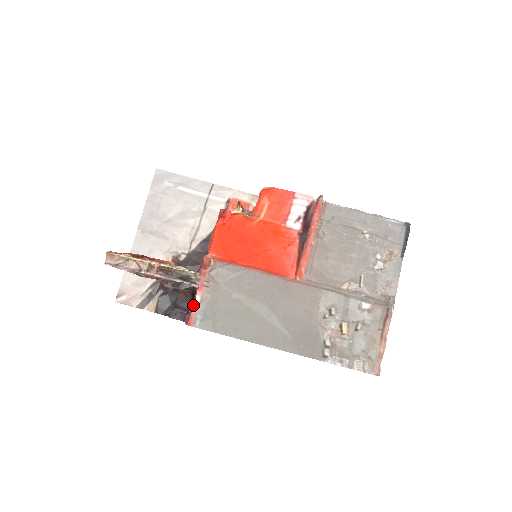
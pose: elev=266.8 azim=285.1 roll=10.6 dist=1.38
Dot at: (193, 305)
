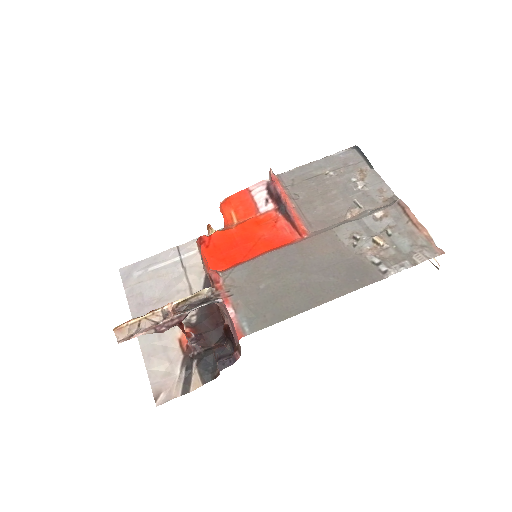
Dot at: (231, 320)
